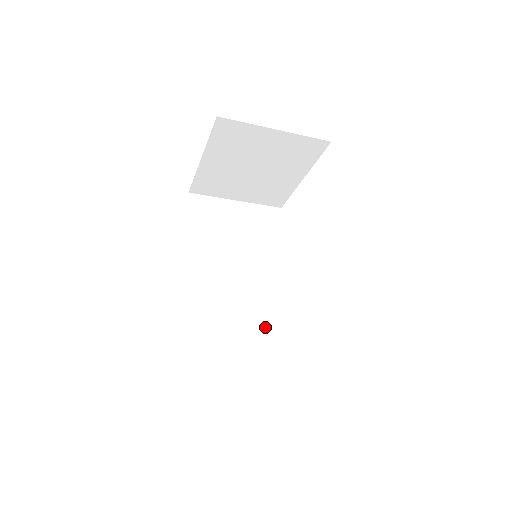
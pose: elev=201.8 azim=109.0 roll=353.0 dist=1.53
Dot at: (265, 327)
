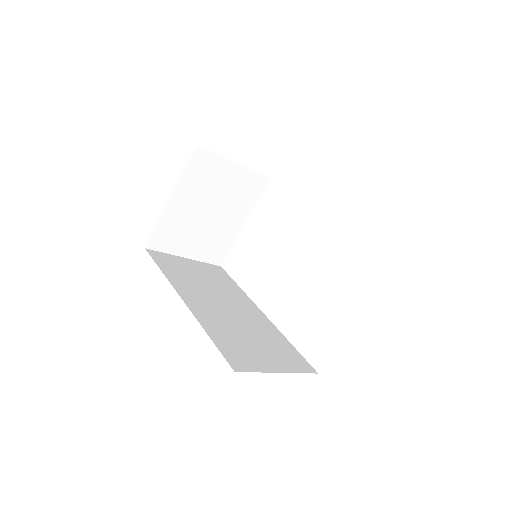
Dot at: (272, 339)
